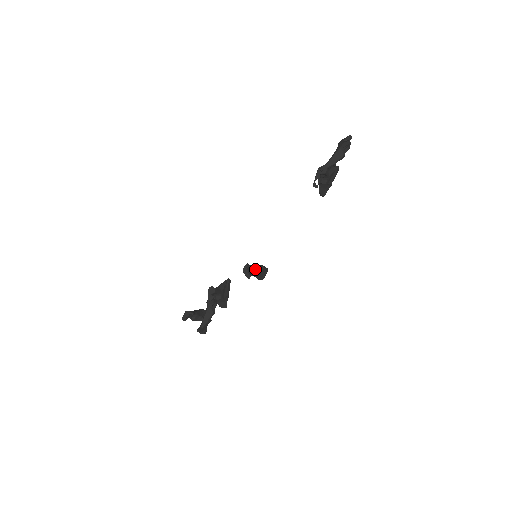
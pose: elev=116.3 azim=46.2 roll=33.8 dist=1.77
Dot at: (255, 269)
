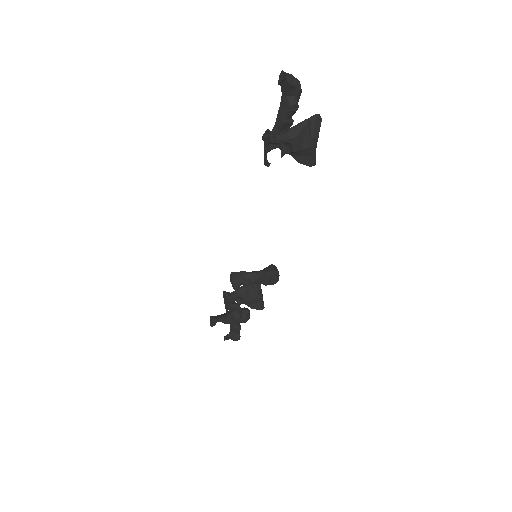
Dot at: (249, 276)
